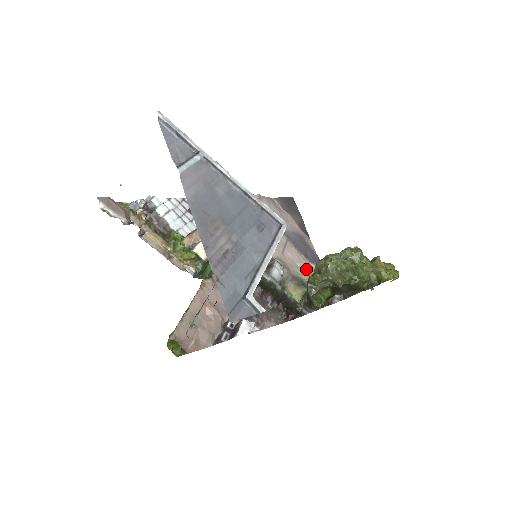
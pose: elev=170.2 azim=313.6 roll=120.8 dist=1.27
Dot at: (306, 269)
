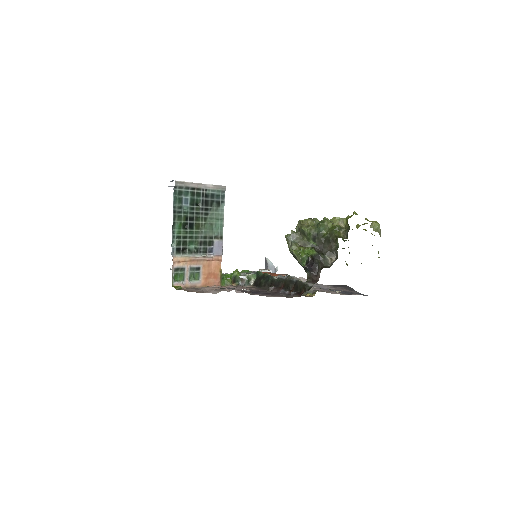
Dot at: (341, 294)
